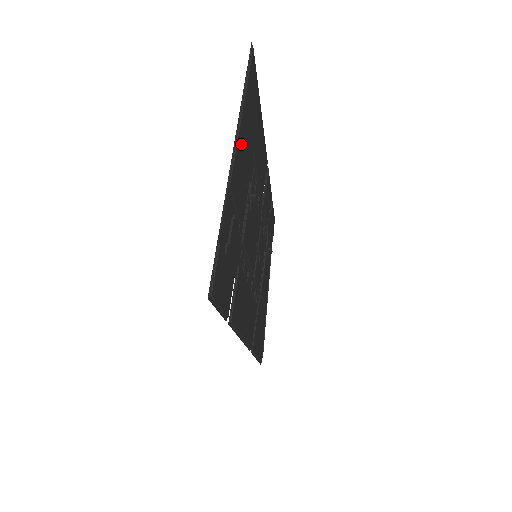
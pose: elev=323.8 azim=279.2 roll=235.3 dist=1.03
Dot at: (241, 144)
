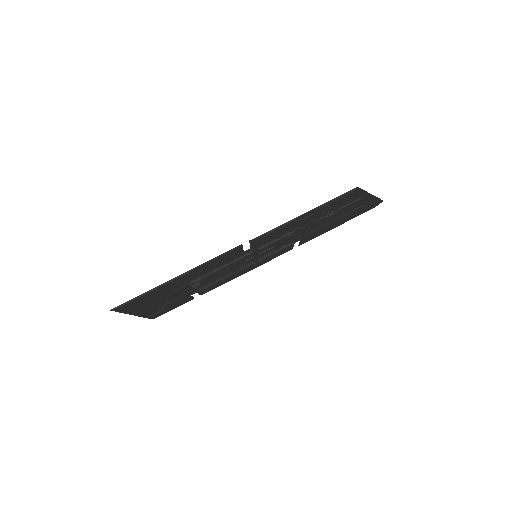
Dot at: (142, 309)
